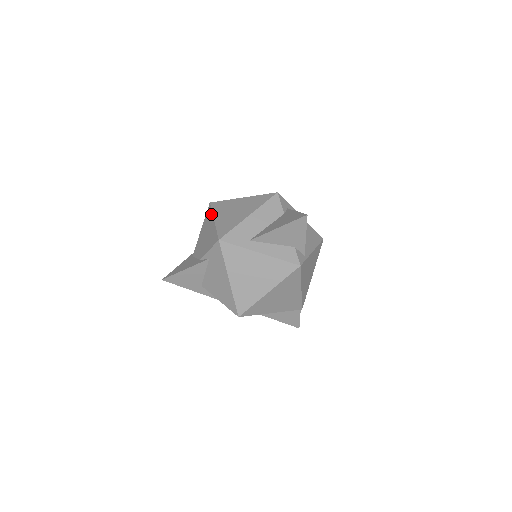
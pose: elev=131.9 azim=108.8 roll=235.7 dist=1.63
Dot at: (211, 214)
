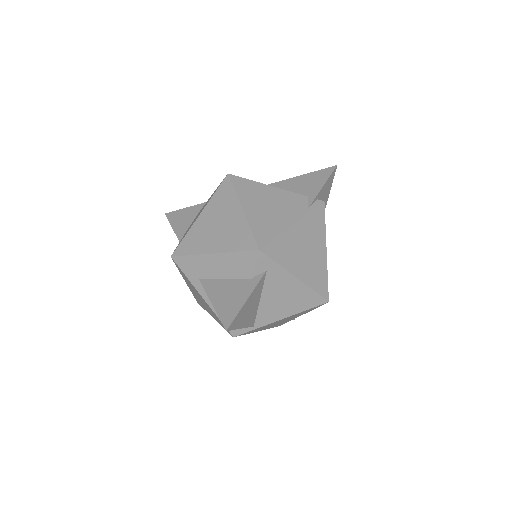
Dot at: (210, 198)
